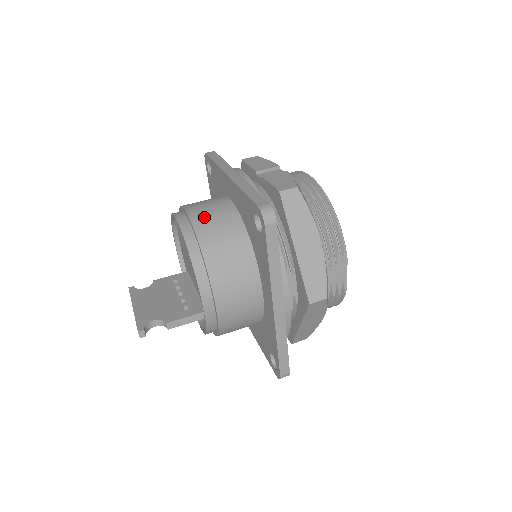
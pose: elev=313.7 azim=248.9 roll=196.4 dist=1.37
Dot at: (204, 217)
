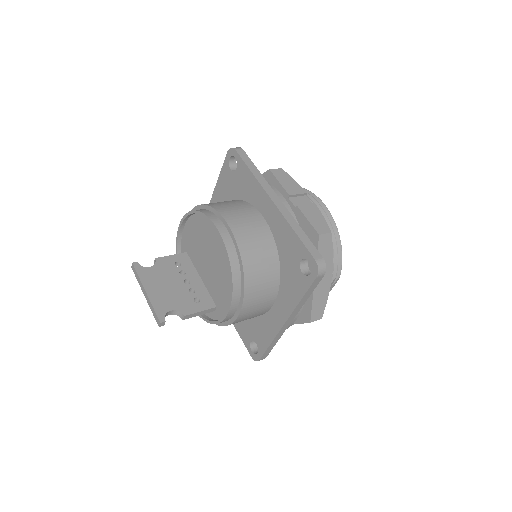
Dot at: (246, 236)
